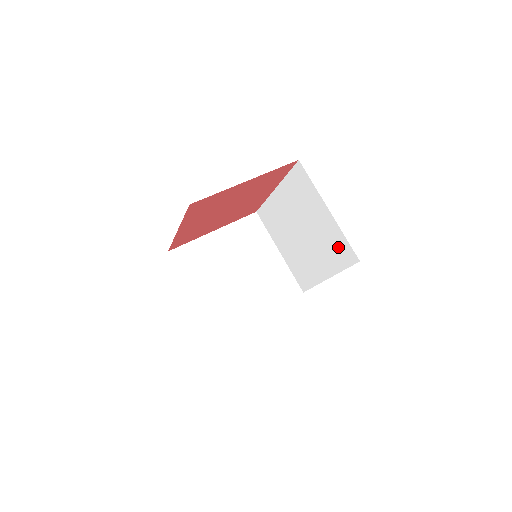
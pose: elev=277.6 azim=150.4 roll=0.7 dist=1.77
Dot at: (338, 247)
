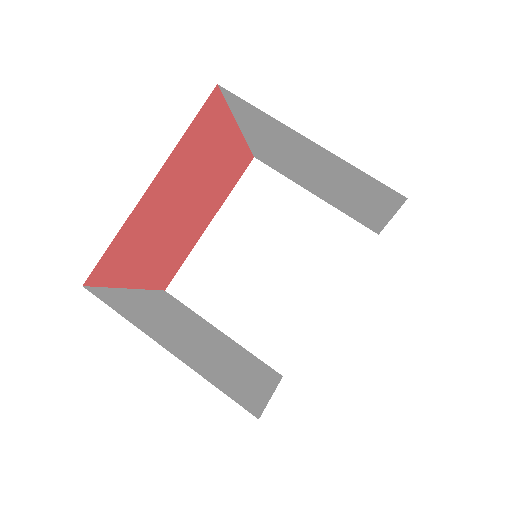
Dot at: (339, 239)
